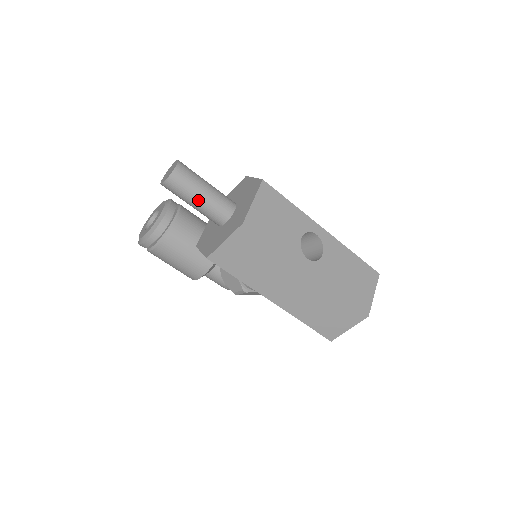
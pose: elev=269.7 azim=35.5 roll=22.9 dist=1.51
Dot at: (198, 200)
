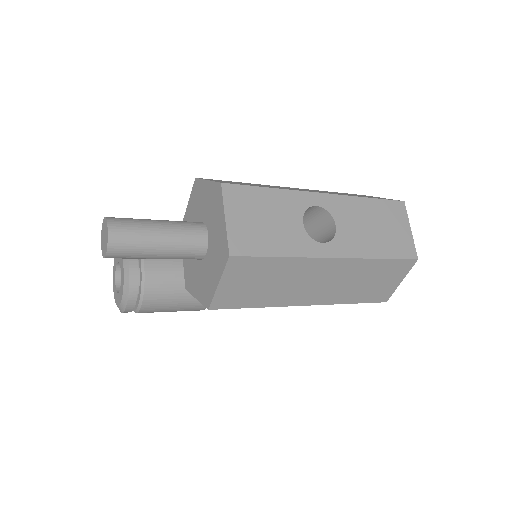
Dot at: (159, 251)
